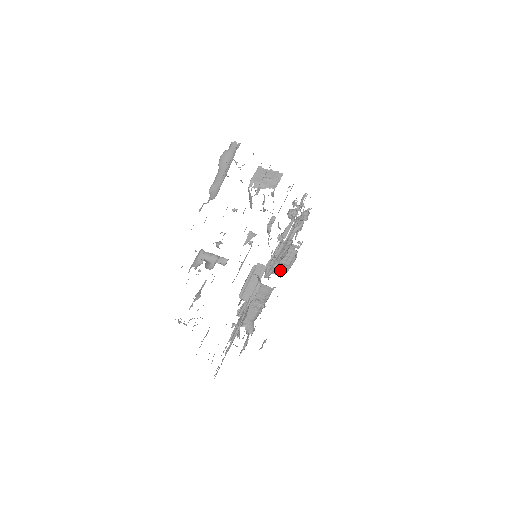
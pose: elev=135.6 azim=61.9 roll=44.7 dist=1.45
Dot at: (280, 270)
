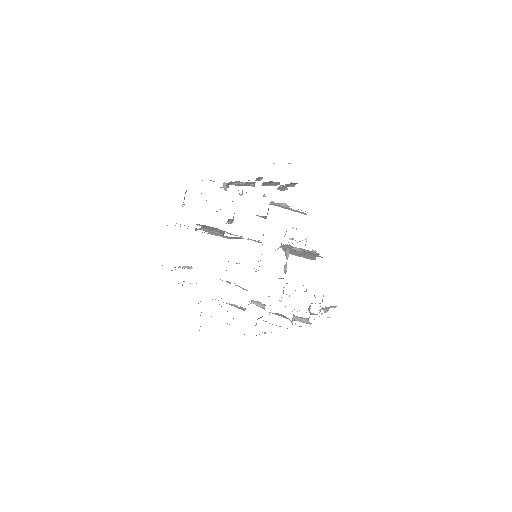
Dot at: occluded
